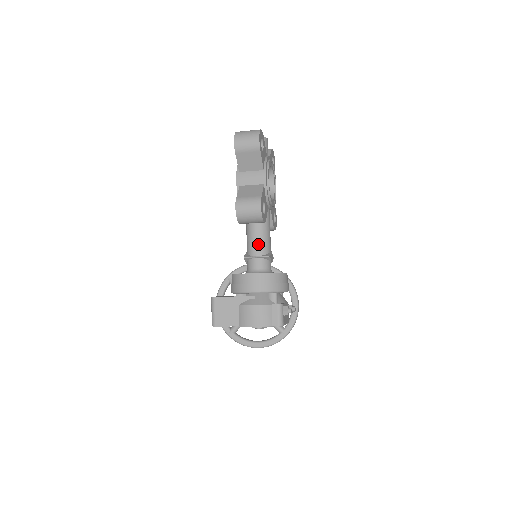
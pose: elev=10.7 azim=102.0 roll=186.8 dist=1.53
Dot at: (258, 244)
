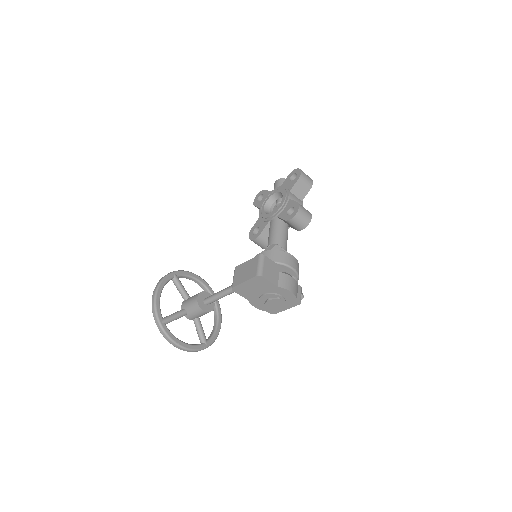
Dot at: (285, 243)
